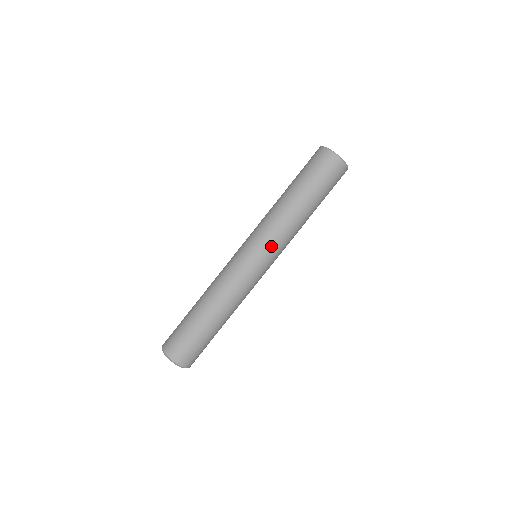
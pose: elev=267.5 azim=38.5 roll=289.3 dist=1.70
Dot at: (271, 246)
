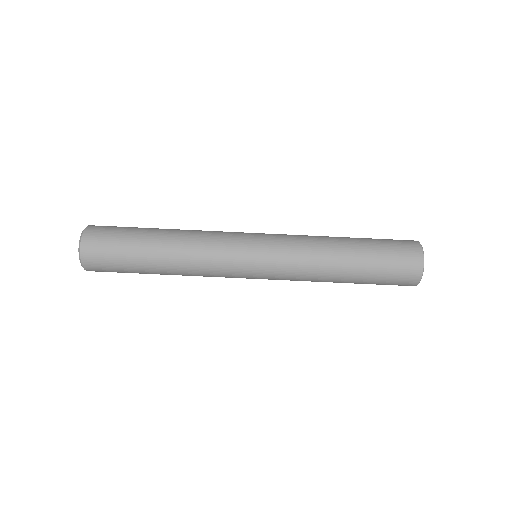
Dot at: (278, 275)
